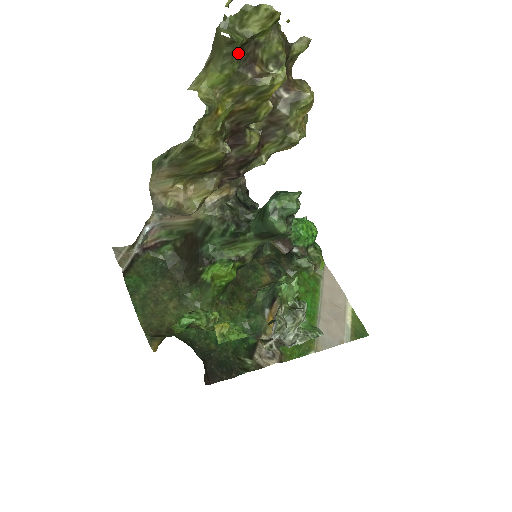
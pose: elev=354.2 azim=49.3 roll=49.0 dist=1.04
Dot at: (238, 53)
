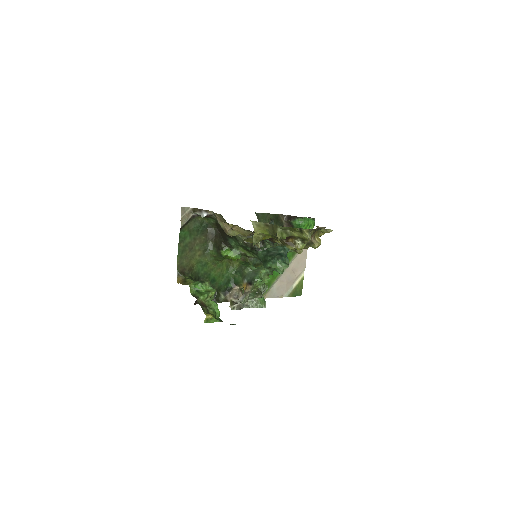
Dot at: occluded
